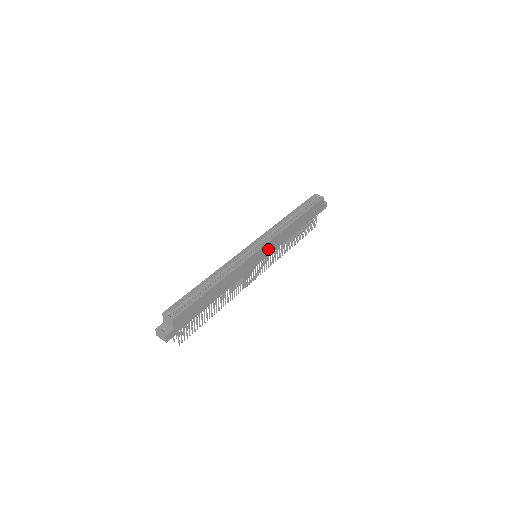
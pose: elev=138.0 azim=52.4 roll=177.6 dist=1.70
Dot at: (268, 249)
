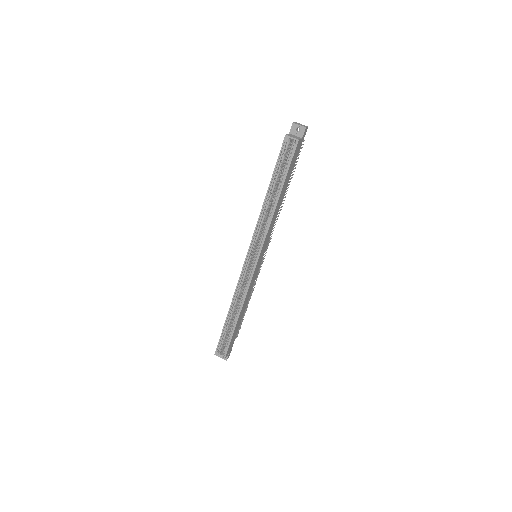
Dot at: (264, 248)
